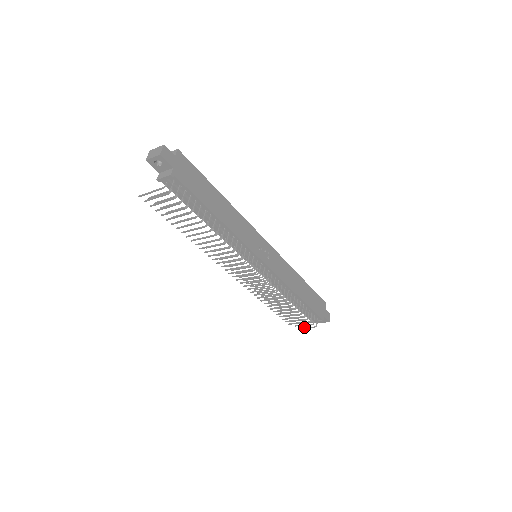
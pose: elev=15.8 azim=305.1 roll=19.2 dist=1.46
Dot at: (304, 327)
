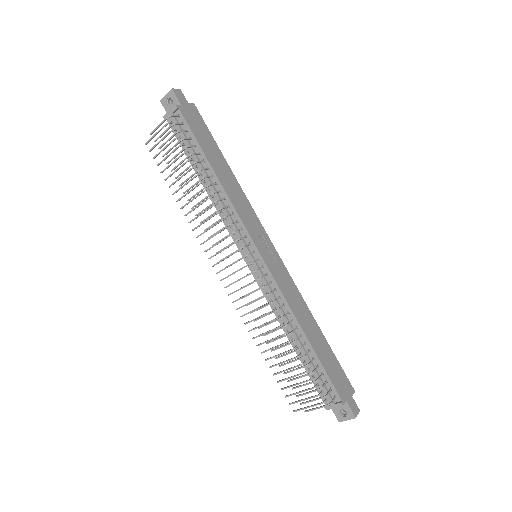
Dot at: occluded
